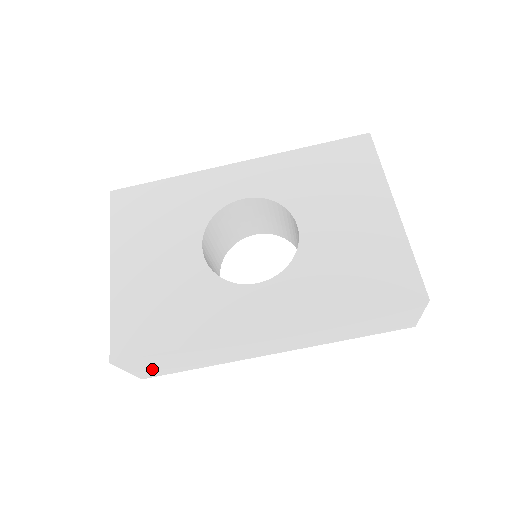
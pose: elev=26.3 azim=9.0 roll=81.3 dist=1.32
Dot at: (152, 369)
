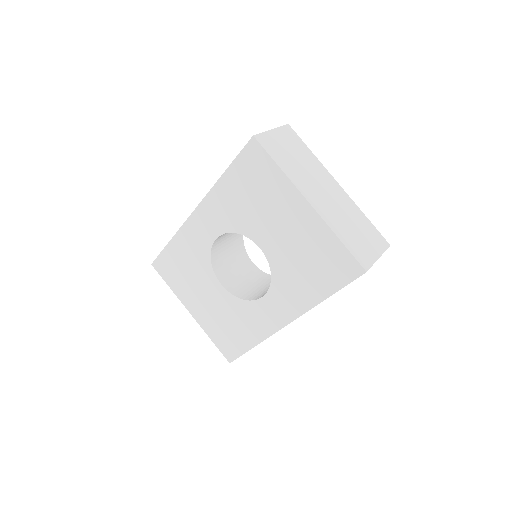
Dot at: occluded
